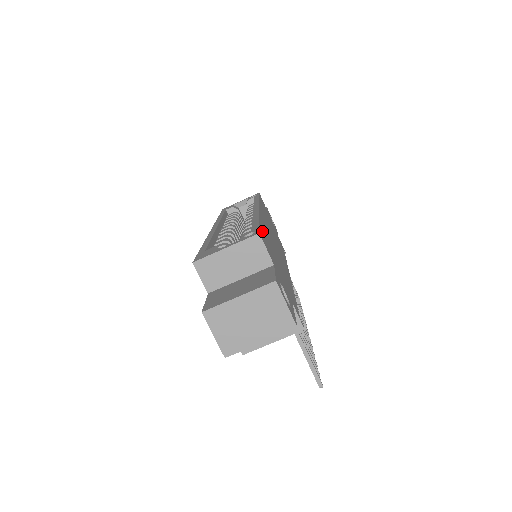
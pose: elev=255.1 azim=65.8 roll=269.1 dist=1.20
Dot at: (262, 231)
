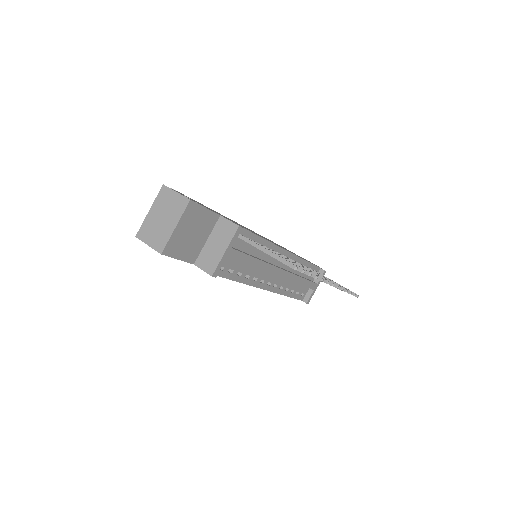
Dot at: occluded
